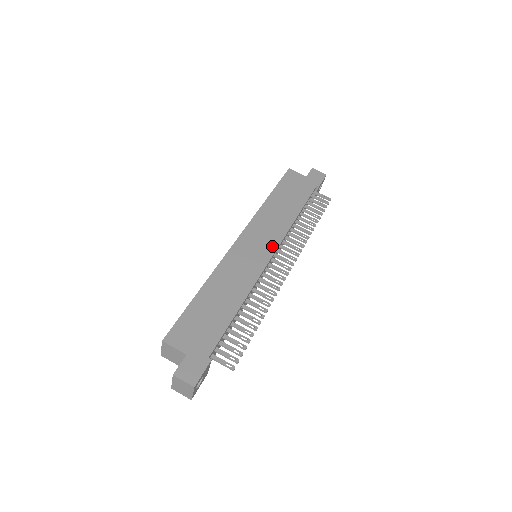
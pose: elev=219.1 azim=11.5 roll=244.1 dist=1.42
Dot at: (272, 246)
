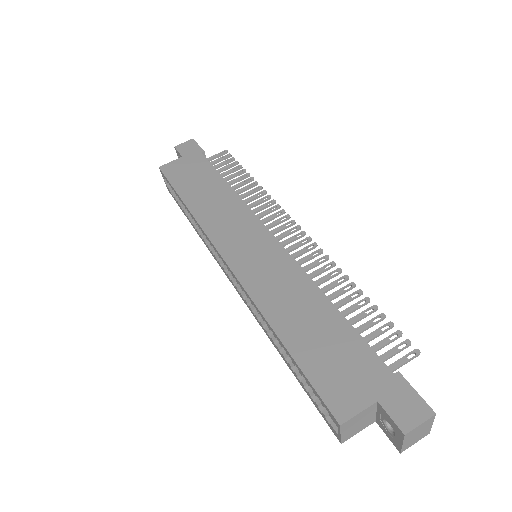
Dot at: (258, 229)
